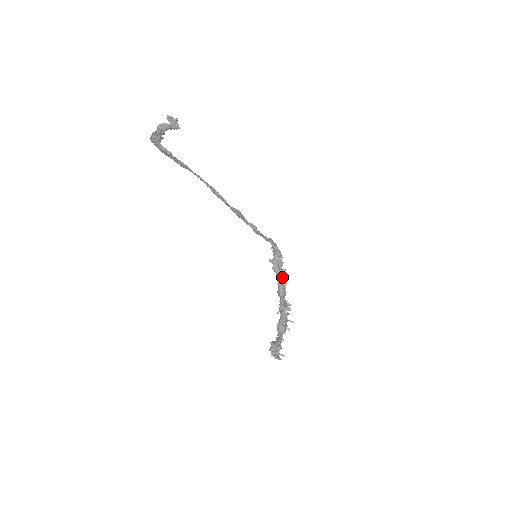
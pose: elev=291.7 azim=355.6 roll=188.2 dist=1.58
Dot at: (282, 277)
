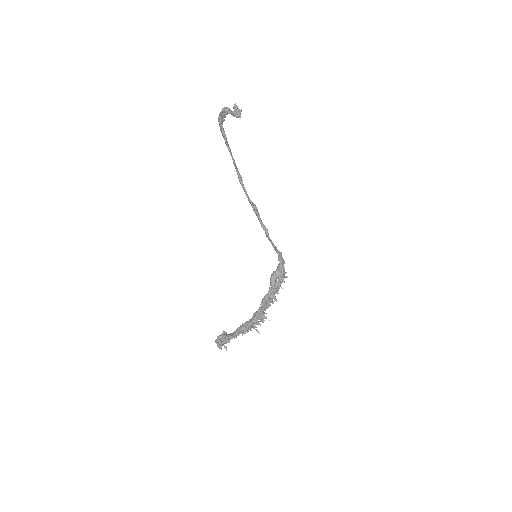
Dot at: (275, 292)
